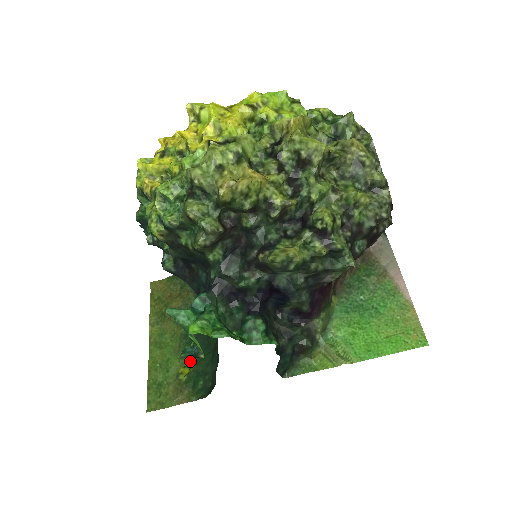
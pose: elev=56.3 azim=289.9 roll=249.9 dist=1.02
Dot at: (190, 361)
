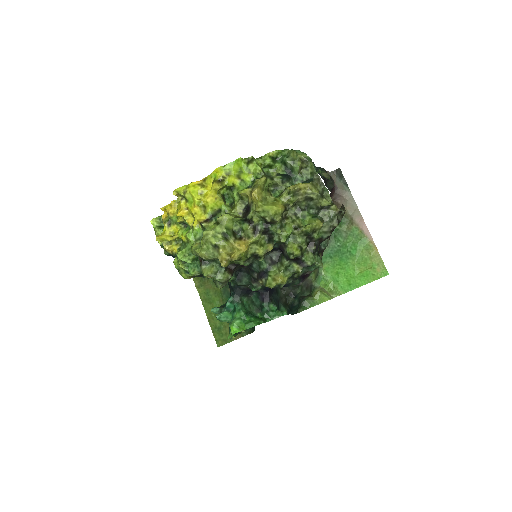
Dot at: occluded
